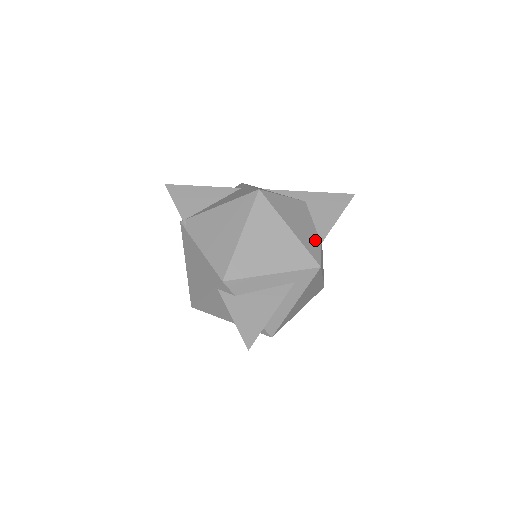
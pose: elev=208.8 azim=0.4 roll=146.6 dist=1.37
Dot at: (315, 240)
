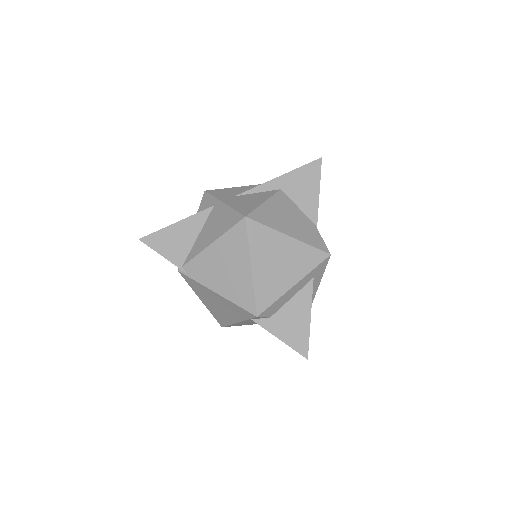
Dot at: (311, 228)
